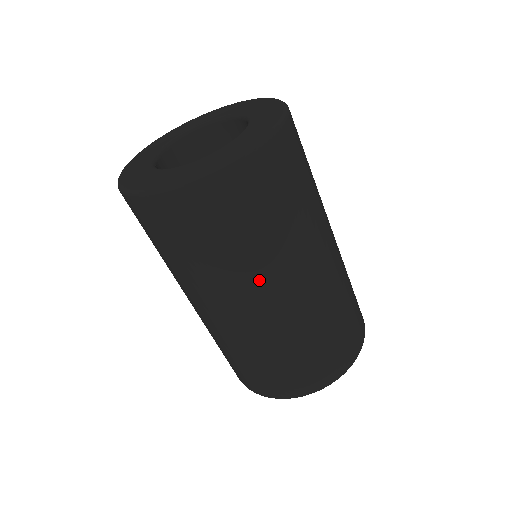
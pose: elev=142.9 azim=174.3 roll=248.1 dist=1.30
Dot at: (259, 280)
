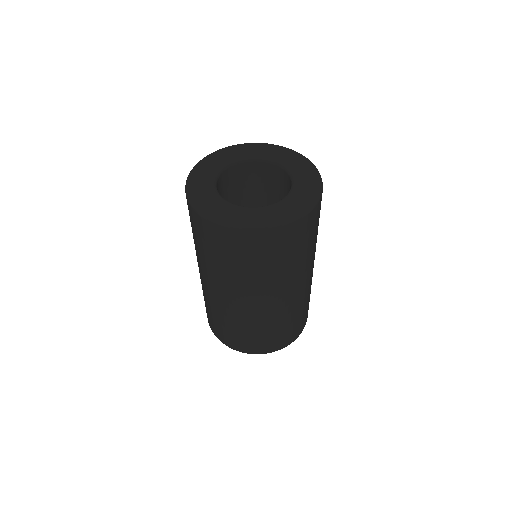
Dot at: (308, 267)
